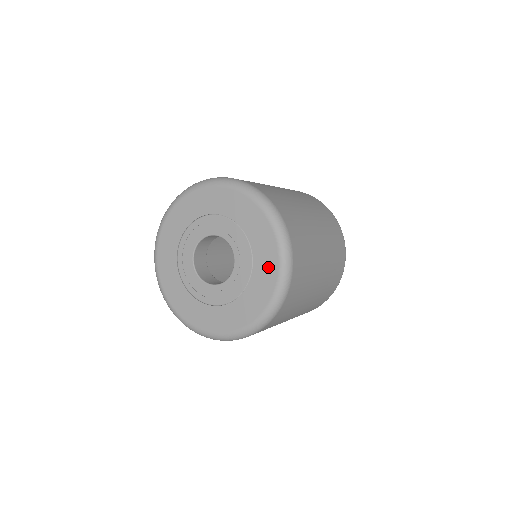
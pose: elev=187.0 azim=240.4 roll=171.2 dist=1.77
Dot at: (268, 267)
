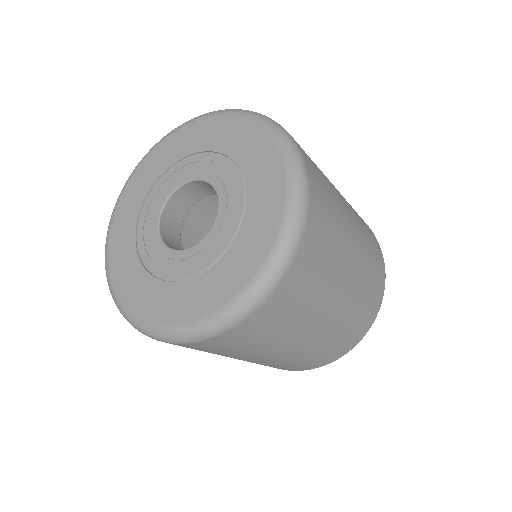
Dot at: (269, 182)
